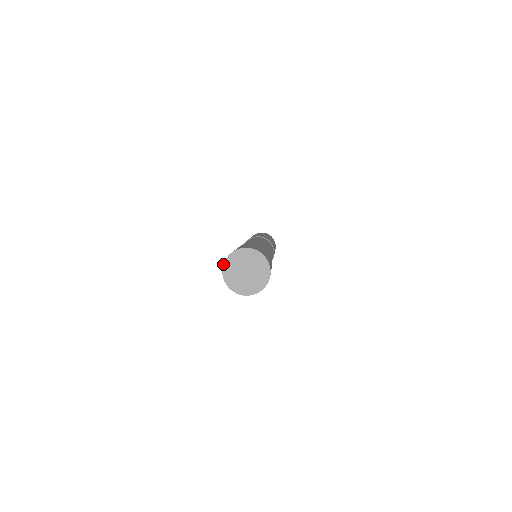
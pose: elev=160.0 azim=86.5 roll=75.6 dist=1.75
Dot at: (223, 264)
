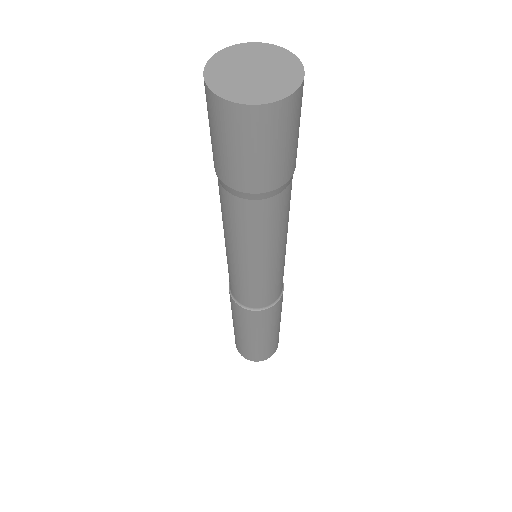
Dot at: occluded
